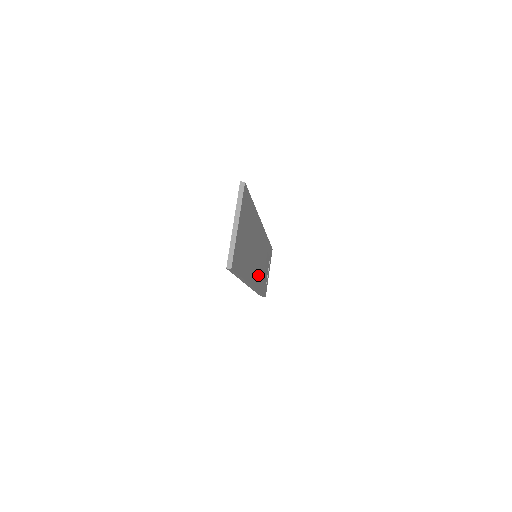
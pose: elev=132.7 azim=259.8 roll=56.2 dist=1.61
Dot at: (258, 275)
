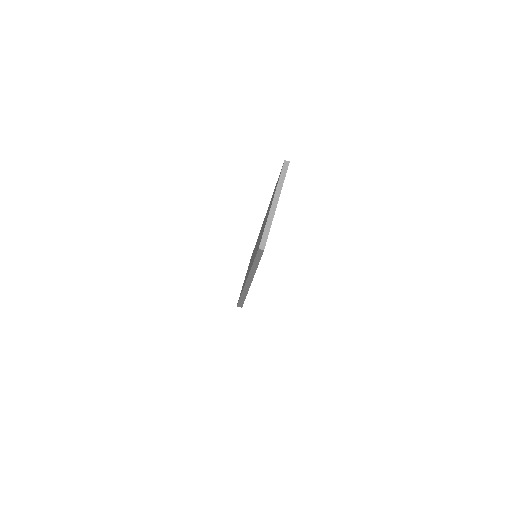
Dot at: occluded
